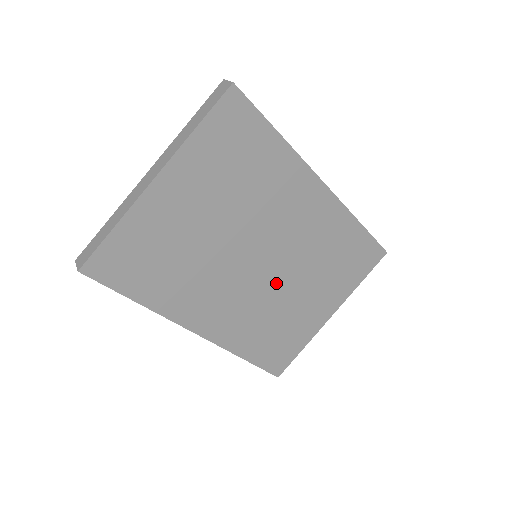
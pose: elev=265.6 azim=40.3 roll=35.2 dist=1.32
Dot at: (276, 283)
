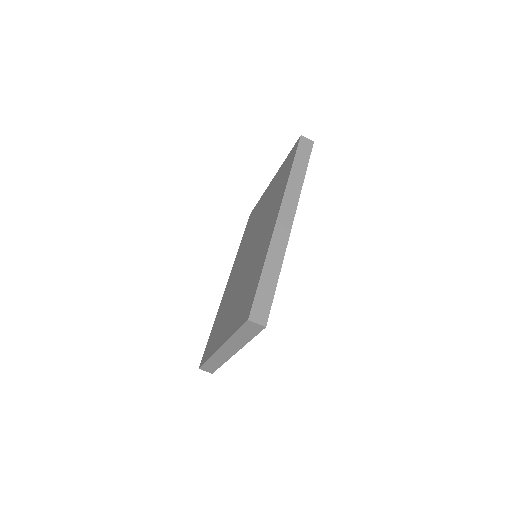
Dot at: occluded
